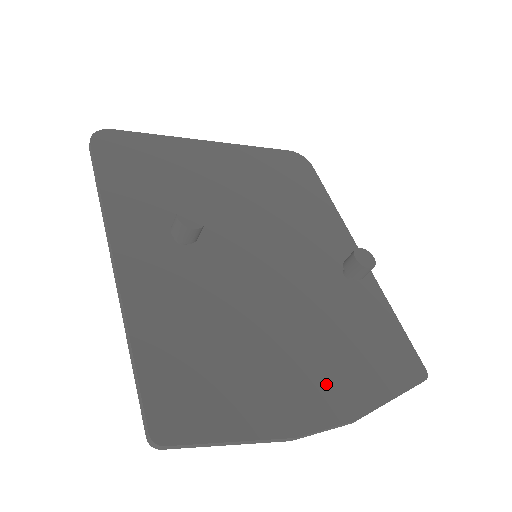
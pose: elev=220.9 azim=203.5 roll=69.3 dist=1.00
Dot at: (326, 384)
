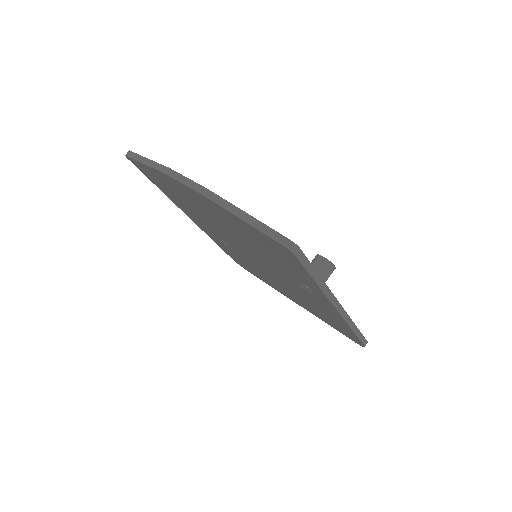
Dot at: occluded
